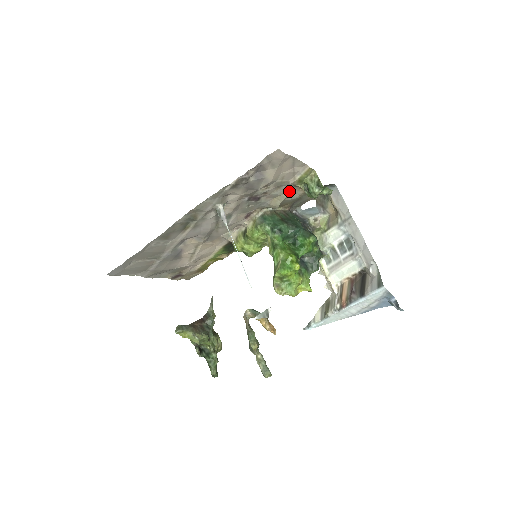
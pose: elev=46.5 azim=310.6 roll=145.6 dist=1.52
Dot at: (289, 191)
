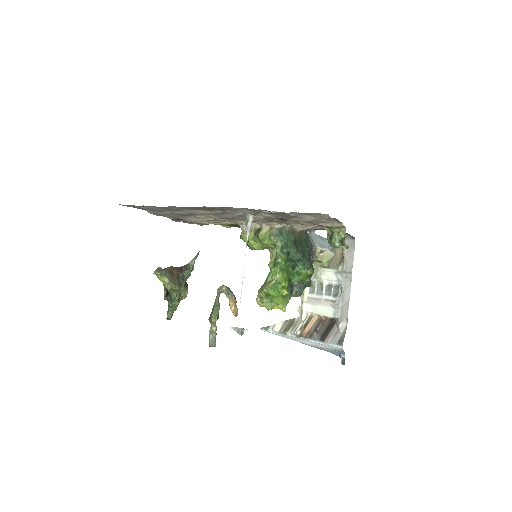
Dot at: (315, 225)
